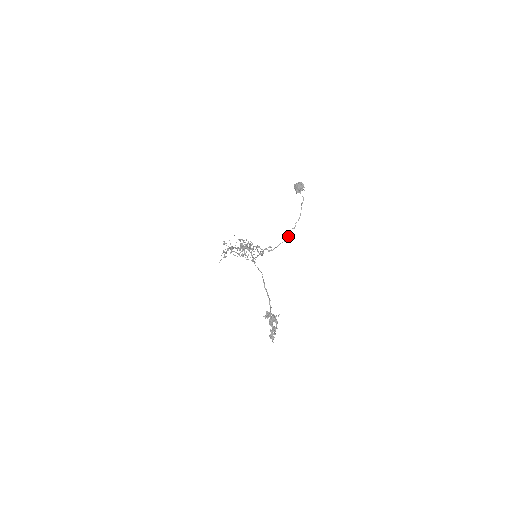
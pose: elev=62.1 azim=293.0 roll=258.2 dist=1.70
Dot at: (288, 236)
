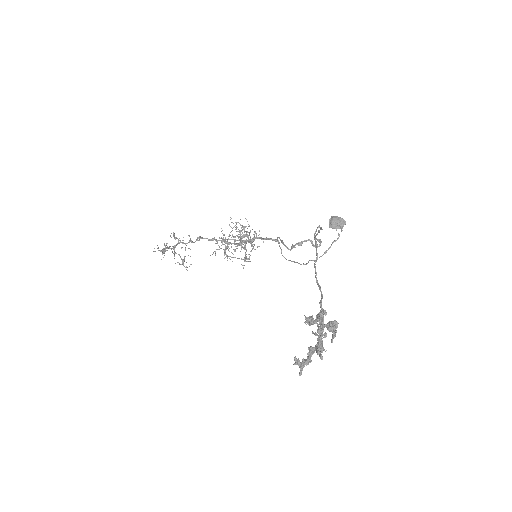
Dot at: (307, 263)
